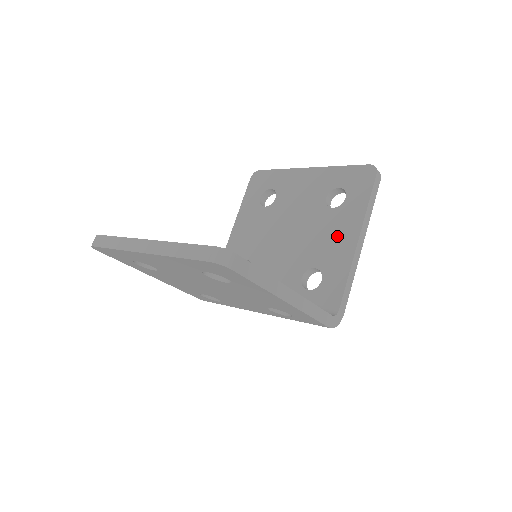
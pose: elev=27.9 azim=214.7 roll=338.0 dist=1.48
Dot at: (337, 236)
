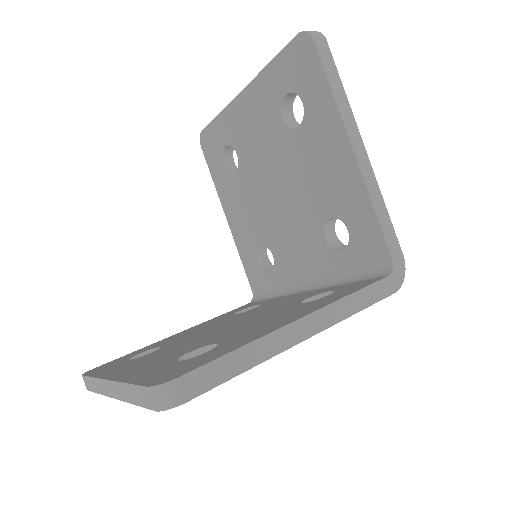
Dot at: (327, 162)
